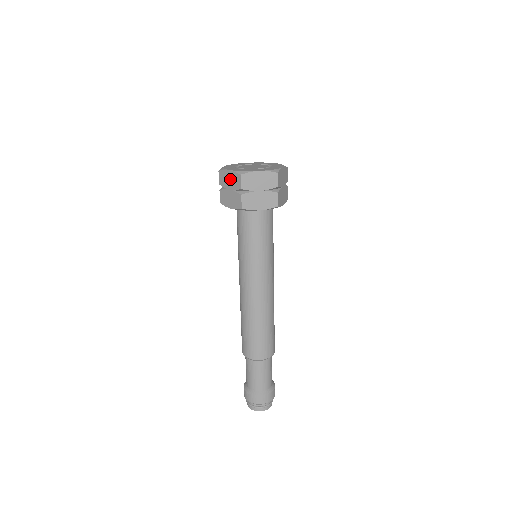
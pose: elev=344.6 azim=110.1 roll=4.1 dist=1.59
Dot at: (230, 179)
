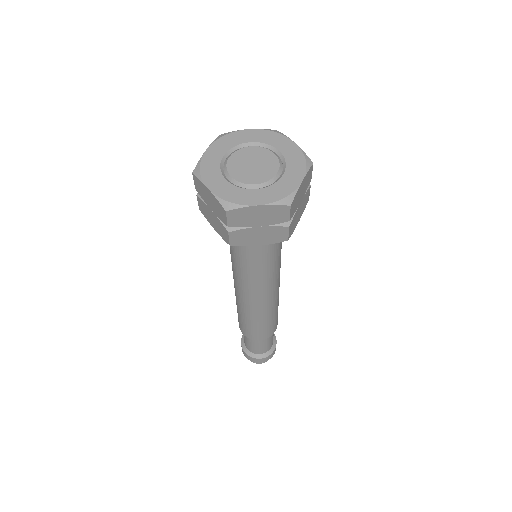
Dot at: (210, 200)
